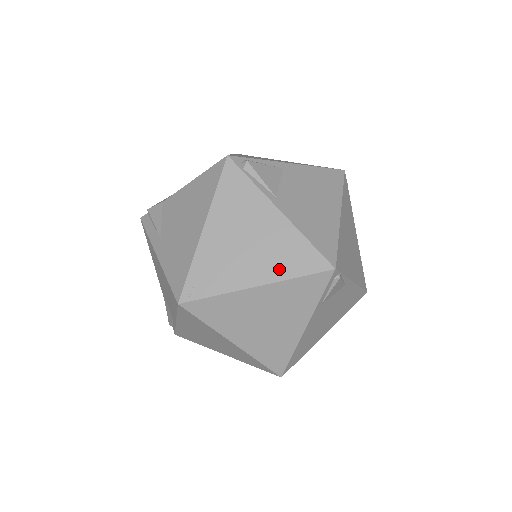
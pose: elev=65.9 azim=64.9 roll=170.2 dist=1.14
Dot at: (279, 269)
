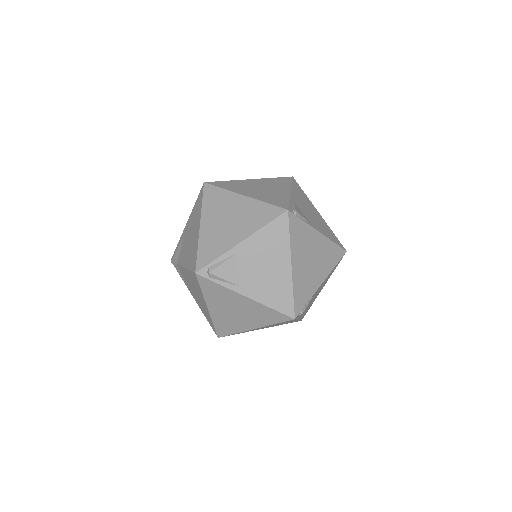
Dot at: (262, 322)
